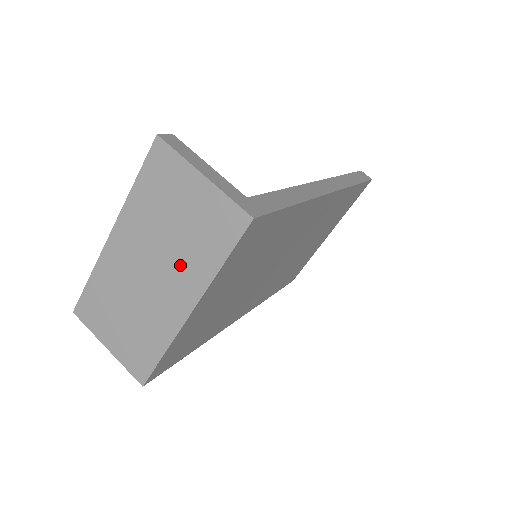
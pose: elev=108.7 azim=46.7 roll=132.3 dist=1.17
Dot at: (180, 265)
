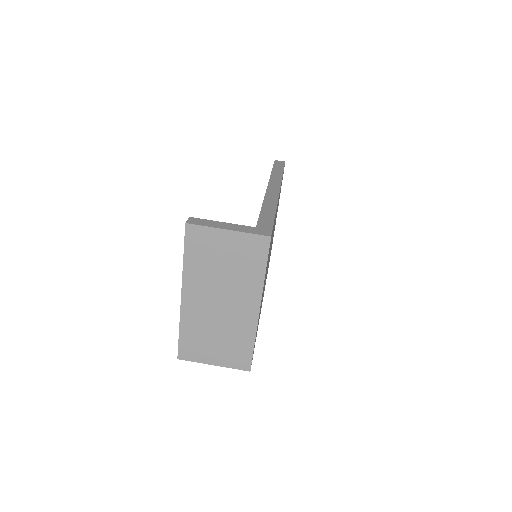
Dot at: (239, 287)
